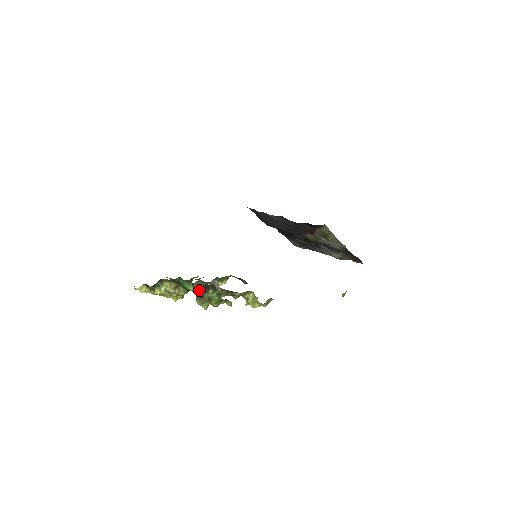
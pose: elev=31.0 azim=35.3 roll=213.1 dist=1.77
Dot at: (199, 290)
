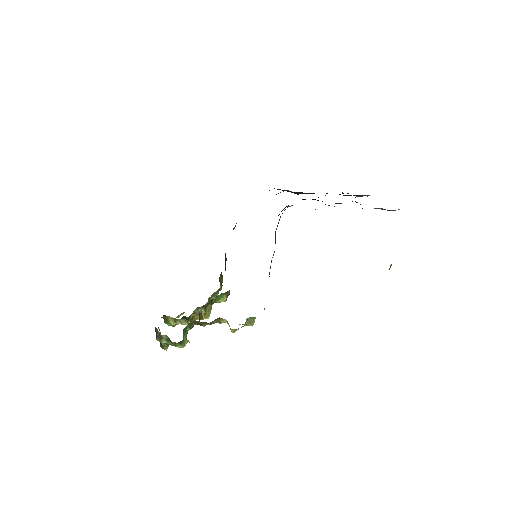
Dot at: occluded
